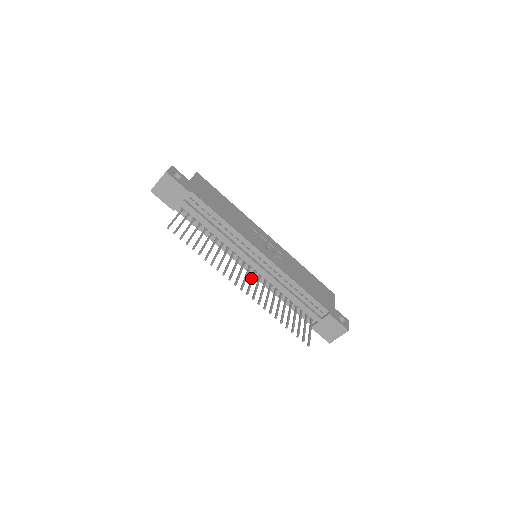
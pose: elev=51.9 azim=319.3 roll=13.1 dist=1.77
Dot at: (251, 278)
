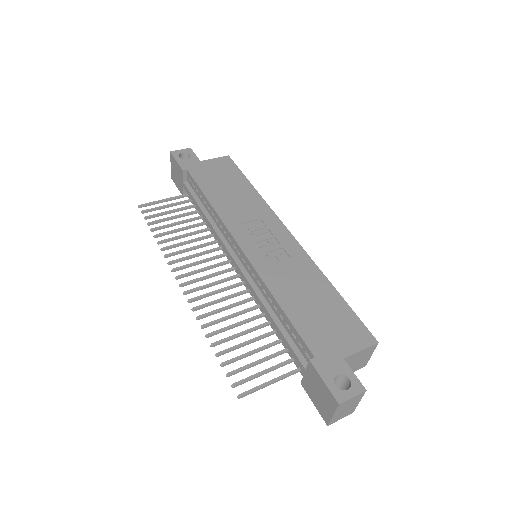
Dot at: (221, 280)
